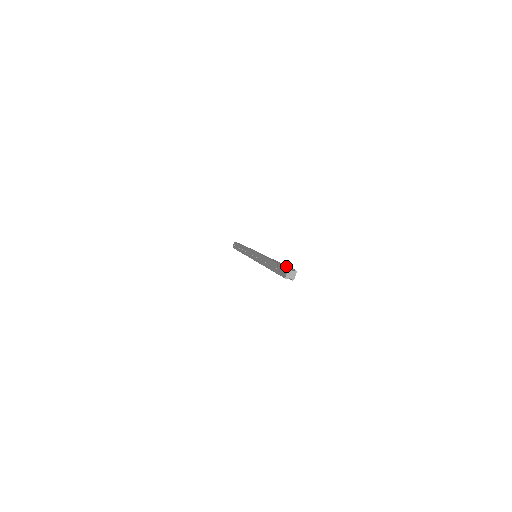
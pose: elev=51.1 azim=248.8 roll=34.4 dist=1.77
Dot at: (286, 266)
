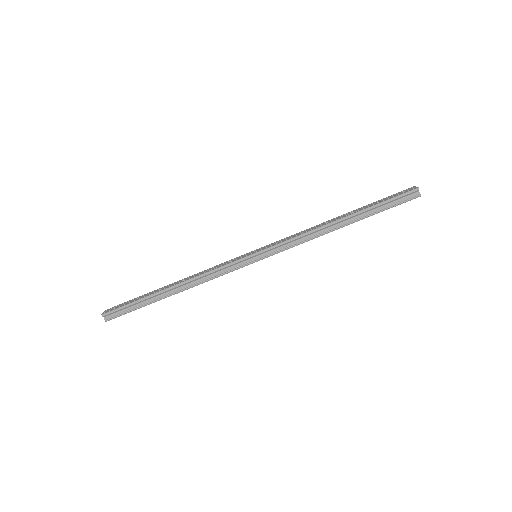
Dot at: occluded
